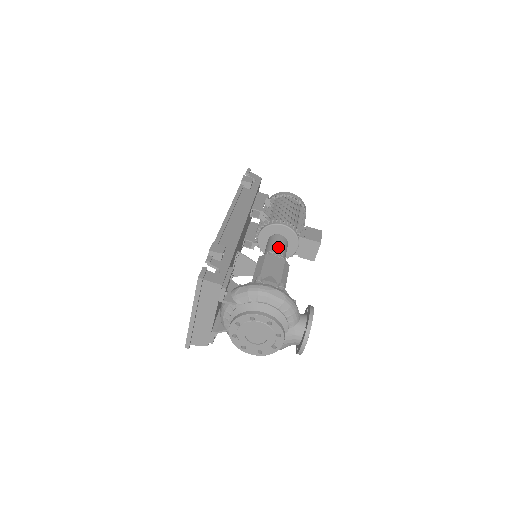
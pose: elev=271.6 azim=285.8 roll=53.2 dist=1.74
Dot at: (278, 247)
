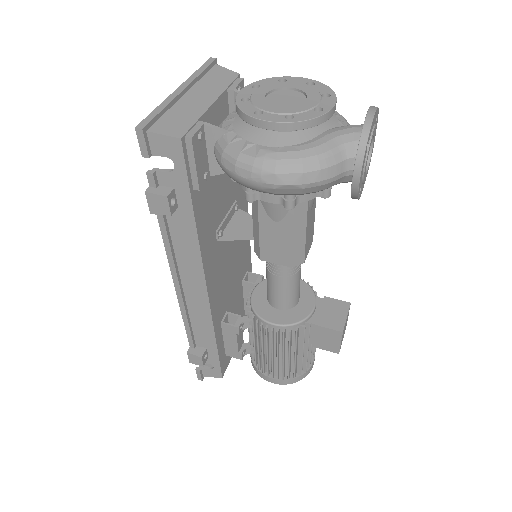
Dot at: occluded
